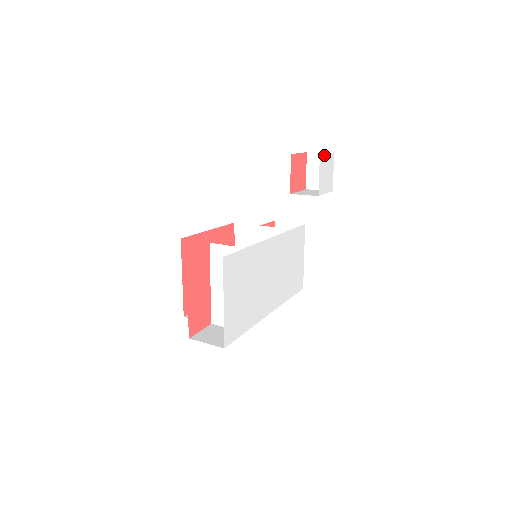
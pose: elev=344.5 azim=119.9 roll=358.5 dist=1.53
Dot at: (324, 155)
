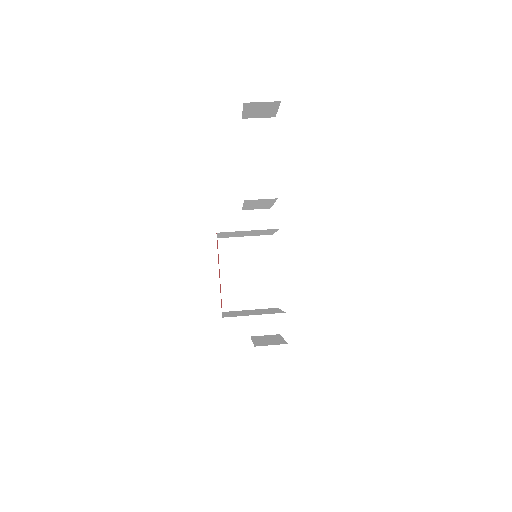
Dot at: occluded
